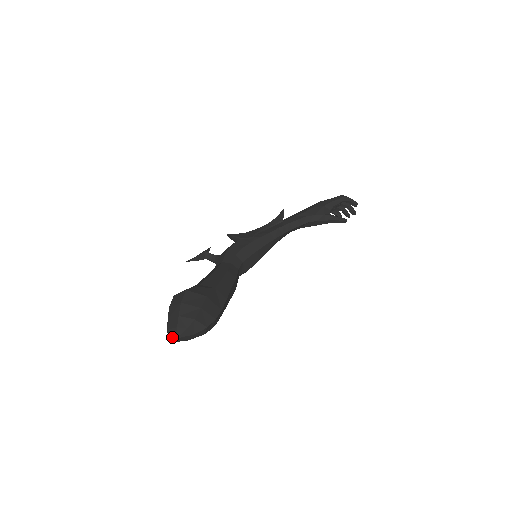
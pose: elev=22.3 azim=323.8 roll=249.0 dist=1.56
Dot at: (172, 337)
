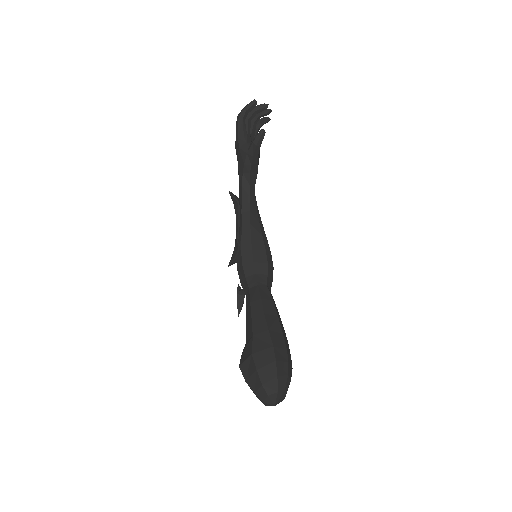
Dot at: occluded
